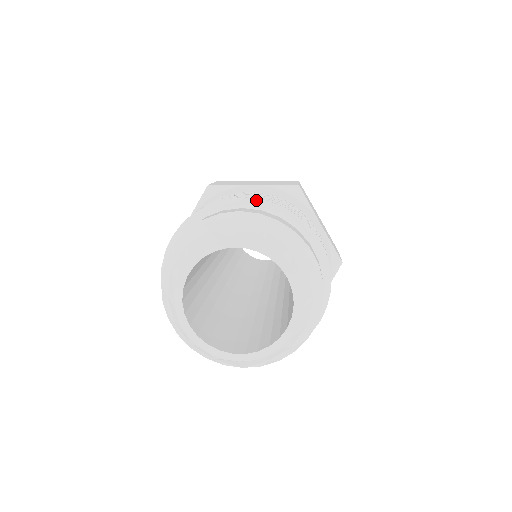
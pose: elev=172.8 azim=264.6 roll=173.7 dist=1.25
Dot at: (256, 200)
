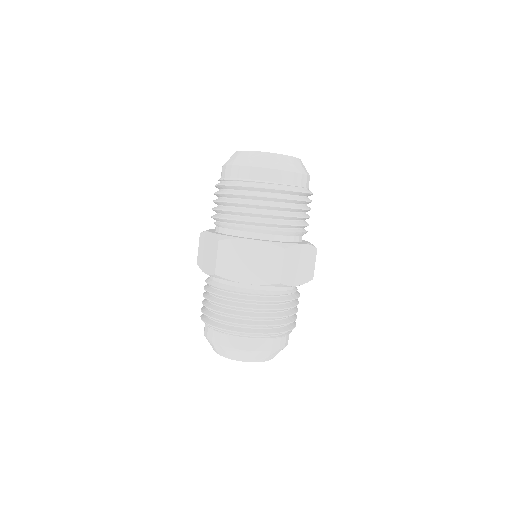
Dot at: (249, 334)
